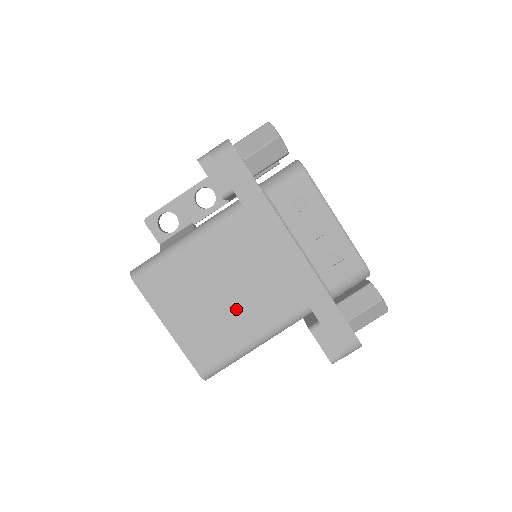
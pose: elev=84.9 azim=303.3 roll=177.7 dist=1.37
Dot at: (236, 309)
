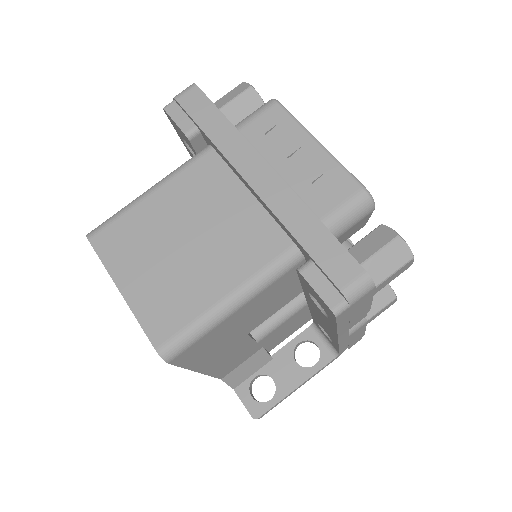
Dot at: (203, 258)
